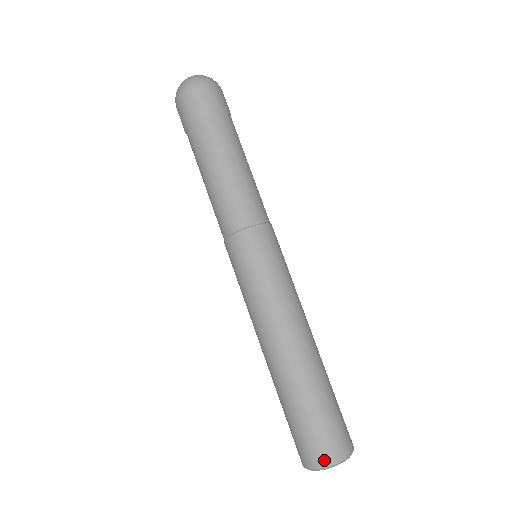
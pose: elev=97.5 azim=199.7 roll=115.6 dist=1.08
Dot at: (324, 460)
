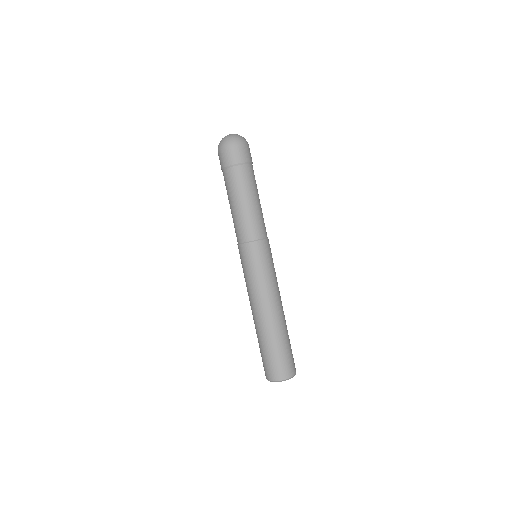
Dot at: (283, 376)
